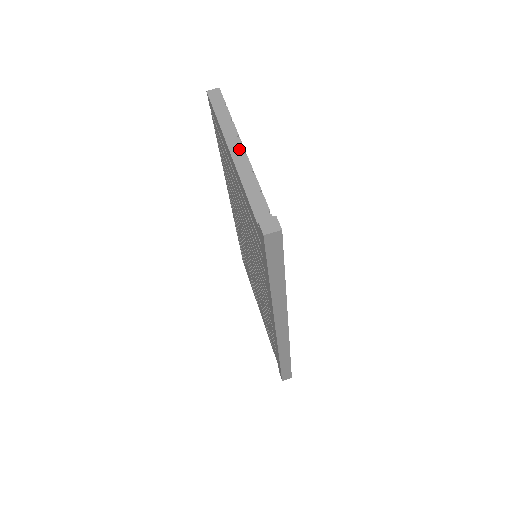
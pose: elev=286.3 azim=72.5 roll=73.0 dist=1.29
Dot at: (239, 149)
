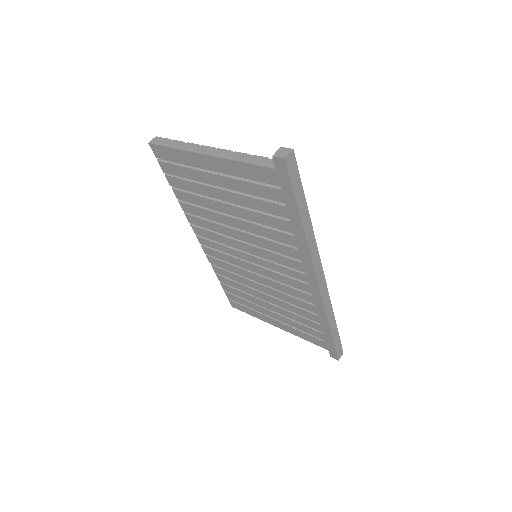
Dot at: (209, 149)
